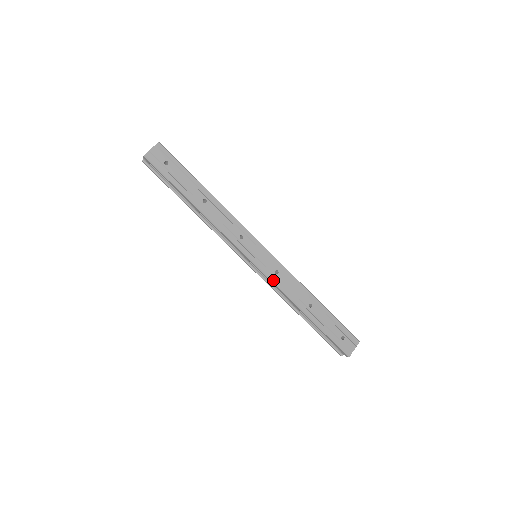
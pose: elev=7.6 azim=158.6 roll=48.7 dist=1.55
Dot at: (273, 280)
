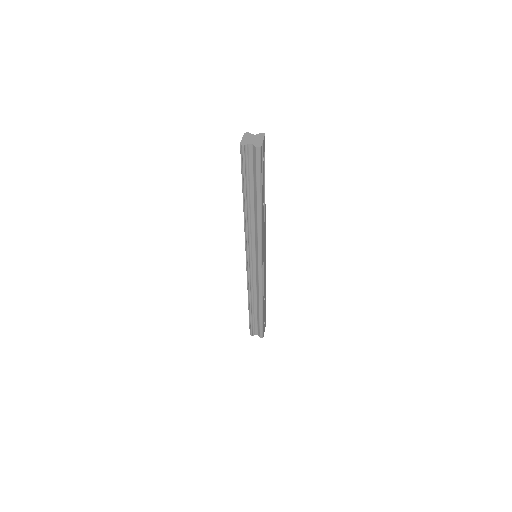
Dot at: occluded
